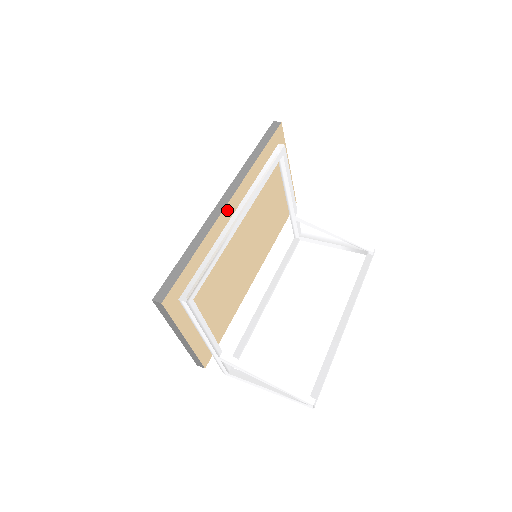
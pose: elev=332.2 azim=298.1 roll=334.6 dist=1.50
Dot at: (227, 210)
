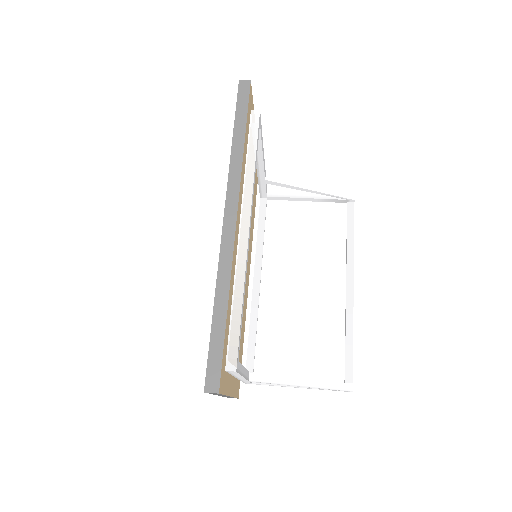
Dot at: (236, 232)
